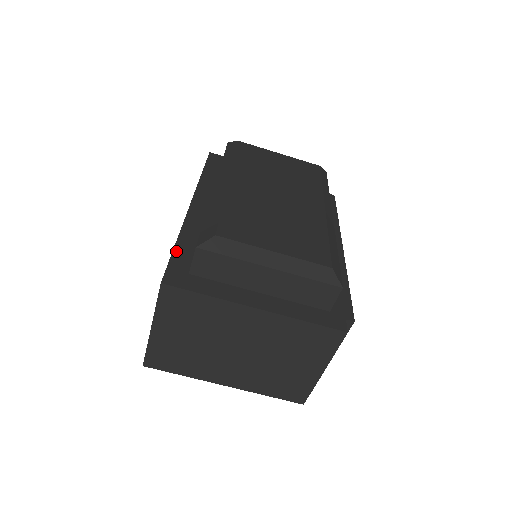
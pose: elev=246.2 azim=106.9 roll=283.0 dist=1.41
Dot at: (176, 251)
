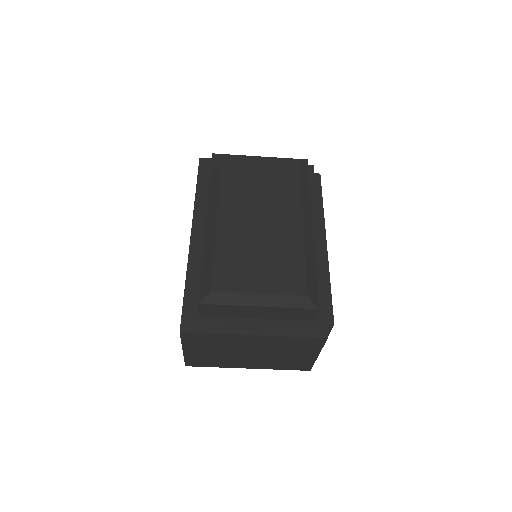
Dot at: (186, 295)
